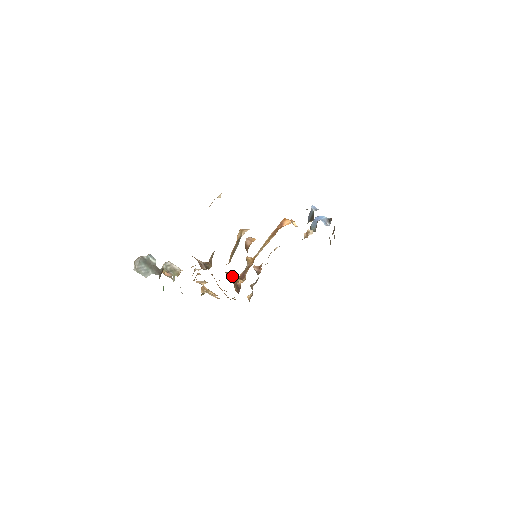
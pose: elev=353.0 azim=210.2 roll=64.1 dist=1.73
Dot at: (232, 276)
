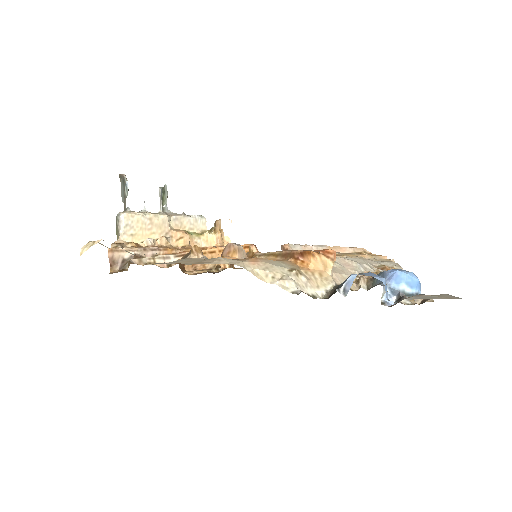
Dot at: occluded
